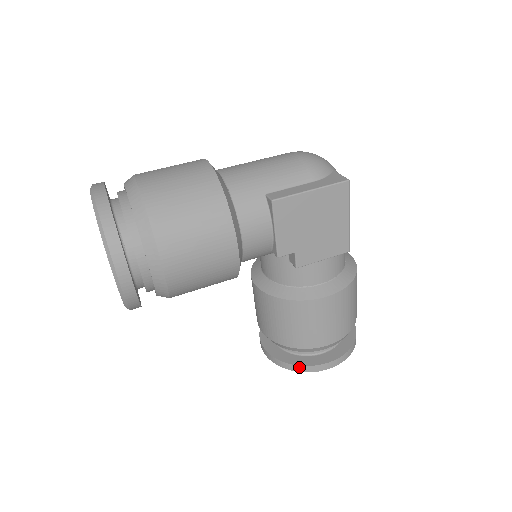
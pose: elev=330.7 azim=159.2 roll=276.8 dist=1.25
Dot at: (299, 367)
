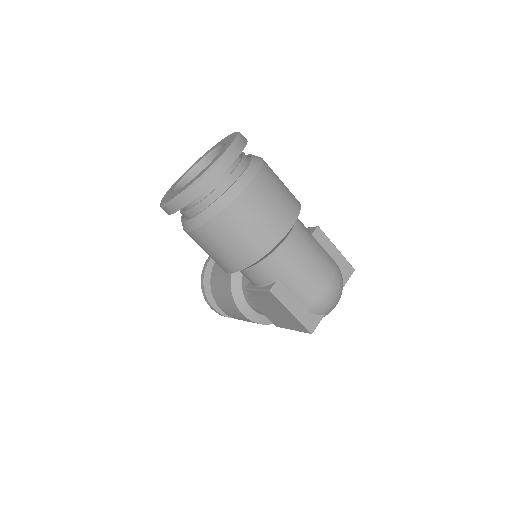
Dot at: (204, 290)
